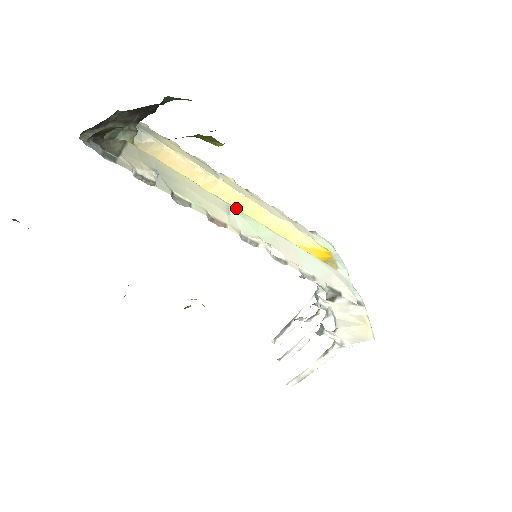
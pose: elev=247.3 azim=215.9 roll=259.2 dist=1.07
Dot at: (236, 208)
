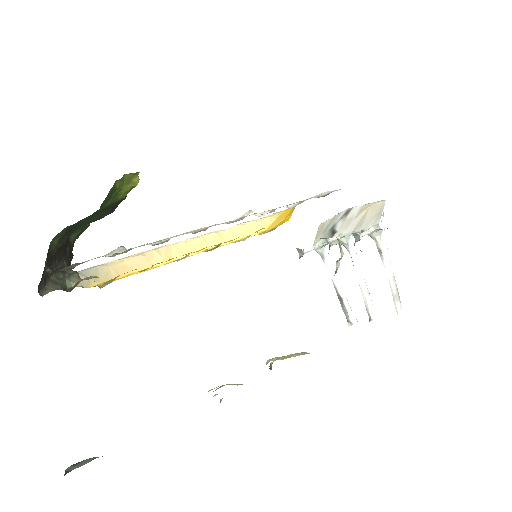
Dot at: occluded
